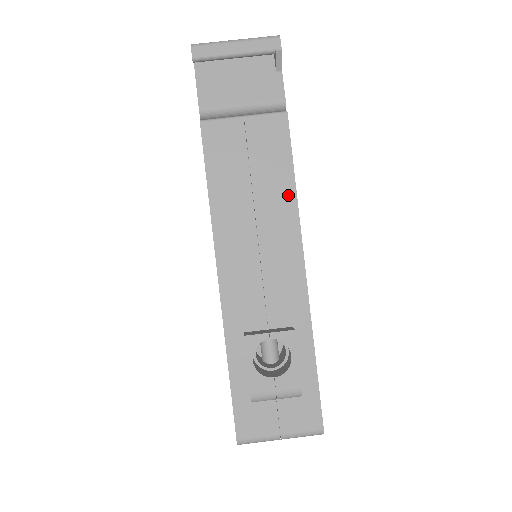
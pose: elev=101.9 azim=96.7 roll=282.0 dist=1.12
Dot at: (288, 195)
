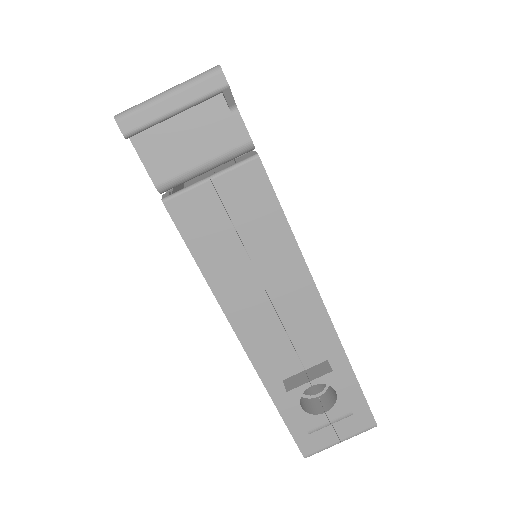
Dot at: (287, 245)
